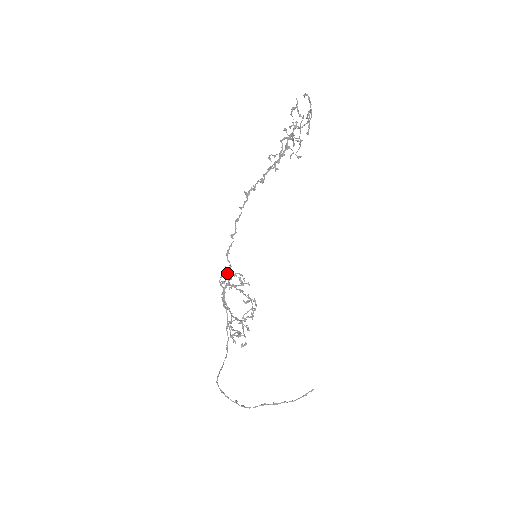
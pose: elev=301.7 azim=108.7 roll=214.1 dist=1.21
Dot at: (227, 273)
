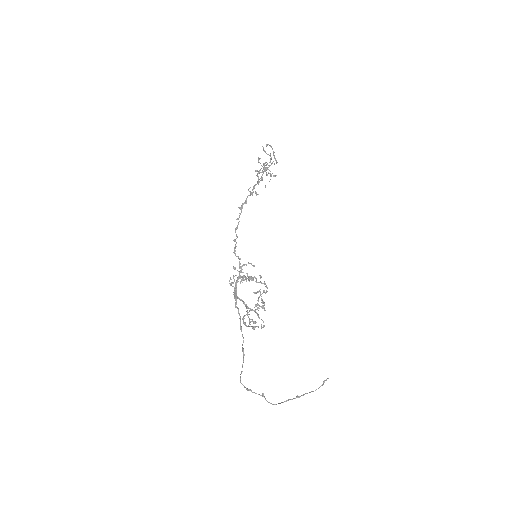
Dot at: (234, 276)
